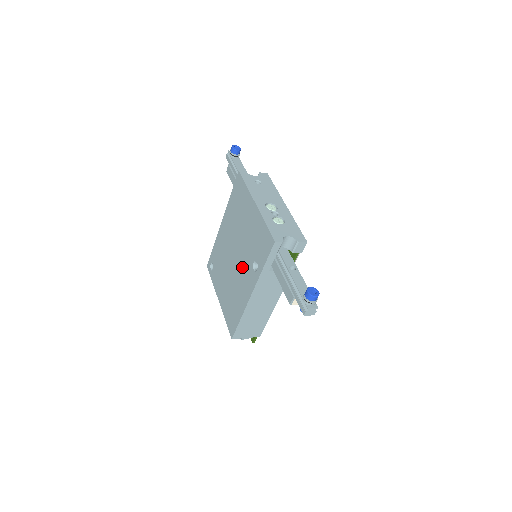
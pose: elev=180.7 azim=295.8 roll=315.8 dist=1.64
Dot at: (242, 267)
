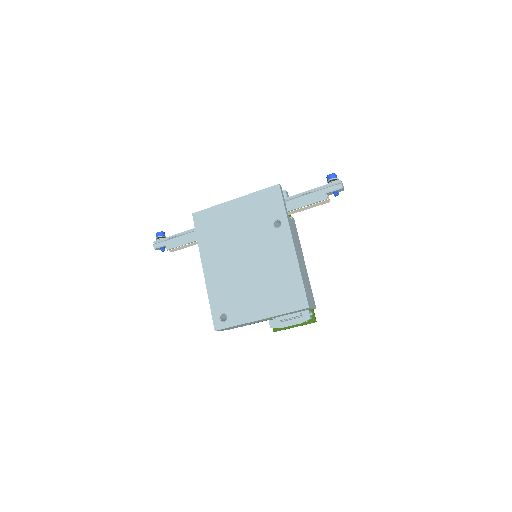
Dot at: (264, 248)
